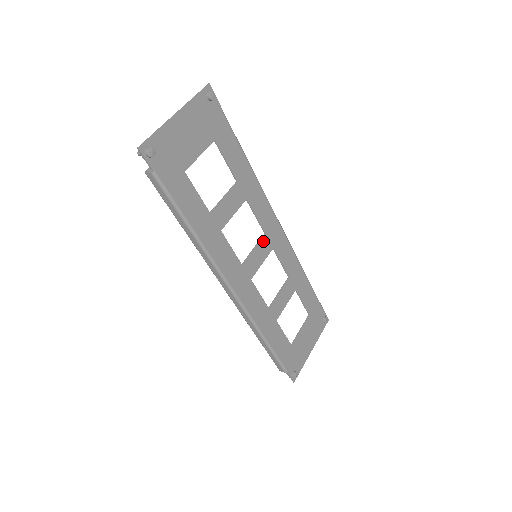
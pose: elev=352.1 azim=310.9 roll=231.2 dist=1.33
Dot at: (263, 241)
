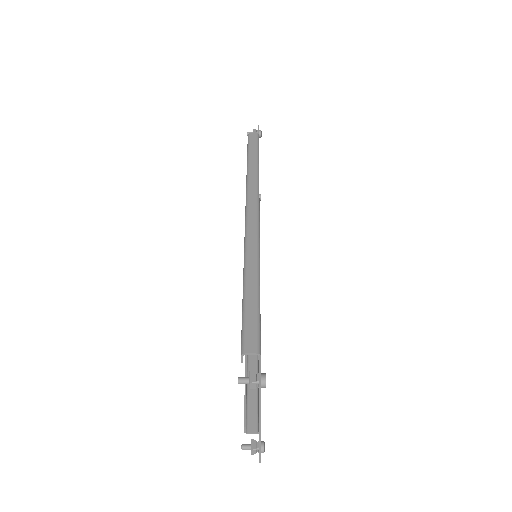
Dot at: occluded
